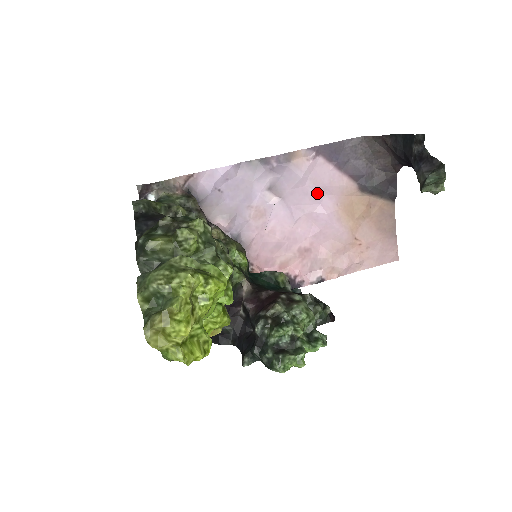
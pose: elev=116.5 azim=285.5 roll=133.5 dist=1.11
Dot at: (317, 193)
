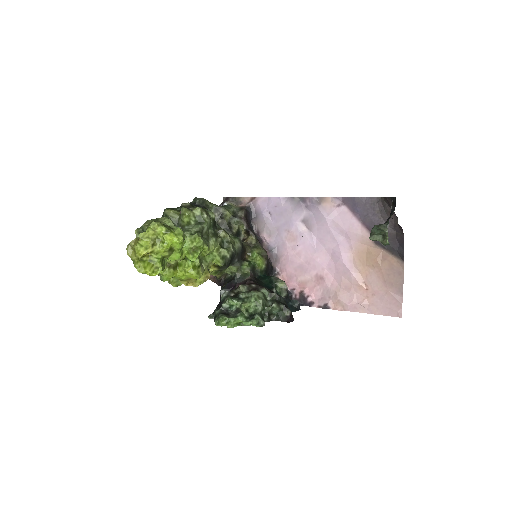
Dot at: (337, 234)
